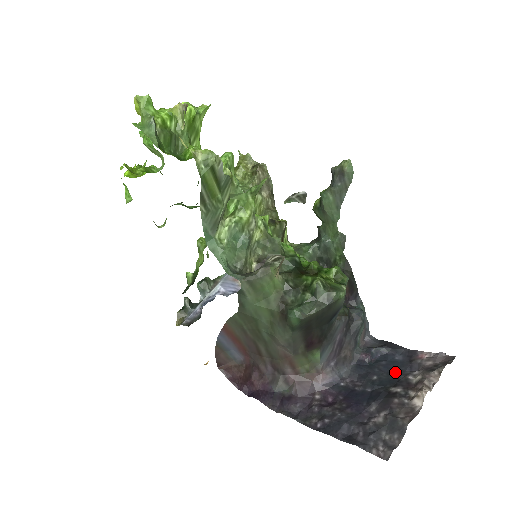
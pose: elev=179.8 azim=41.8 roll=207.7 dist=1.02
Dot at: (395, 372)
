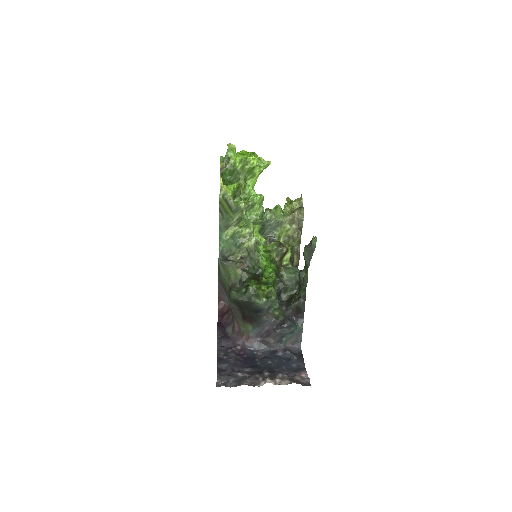
Dot at: (280, 368)
